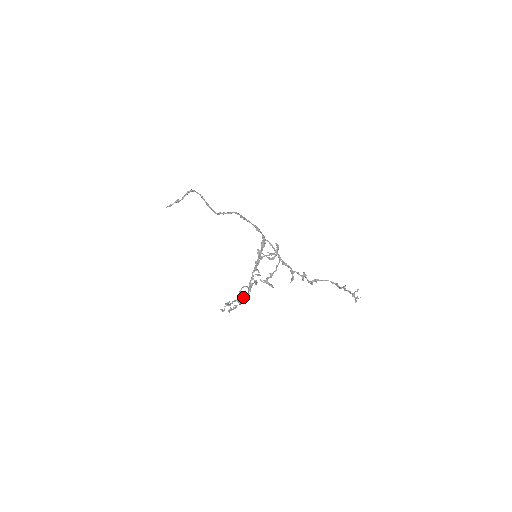
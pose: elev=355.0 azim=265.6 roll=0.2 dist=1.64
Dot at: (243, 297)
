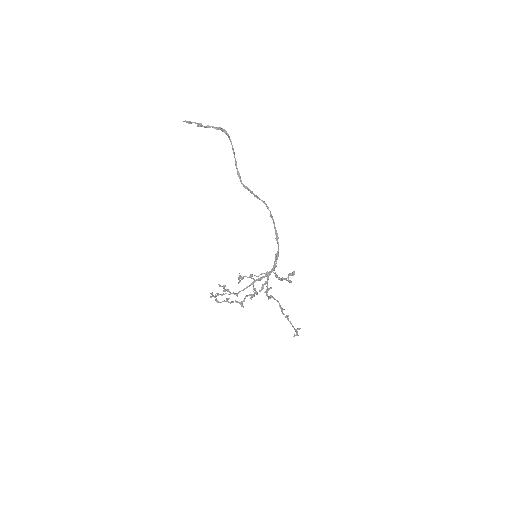
Dot at: (228, 289)
